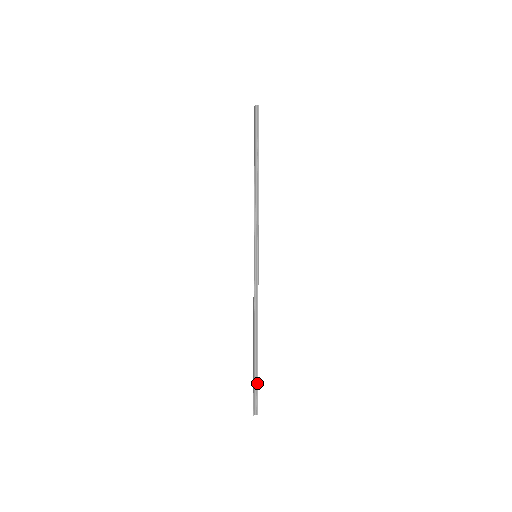
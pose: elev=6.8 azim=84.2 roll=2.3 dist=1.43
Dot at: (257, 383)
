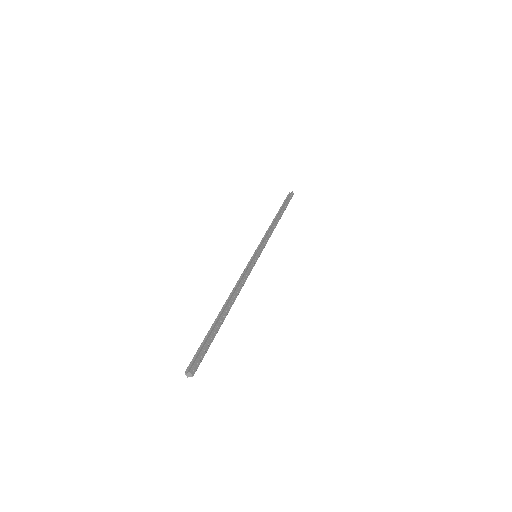
Dot at: (206, 341)
